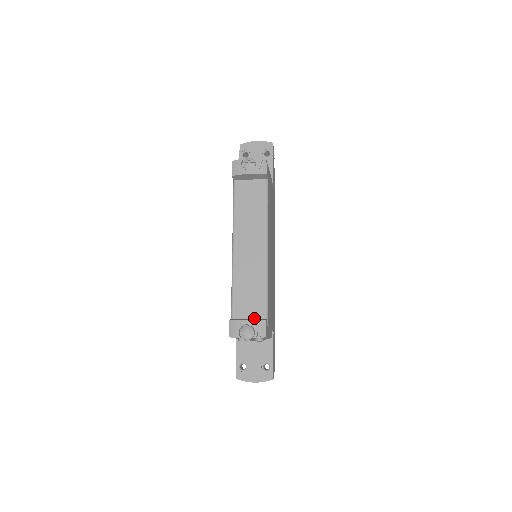
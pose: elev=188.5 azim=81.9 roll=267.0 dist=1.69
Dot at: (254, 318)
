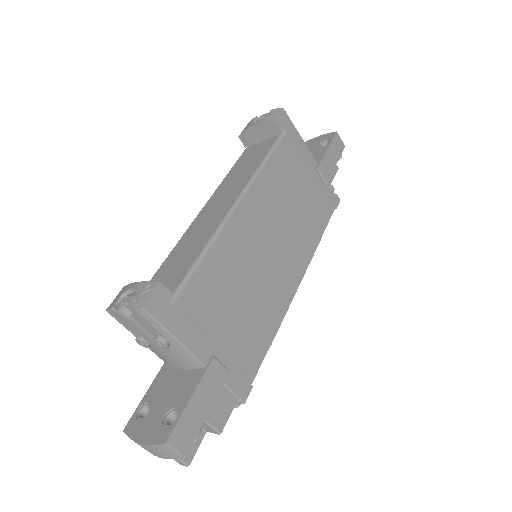
Dot at: occluded
